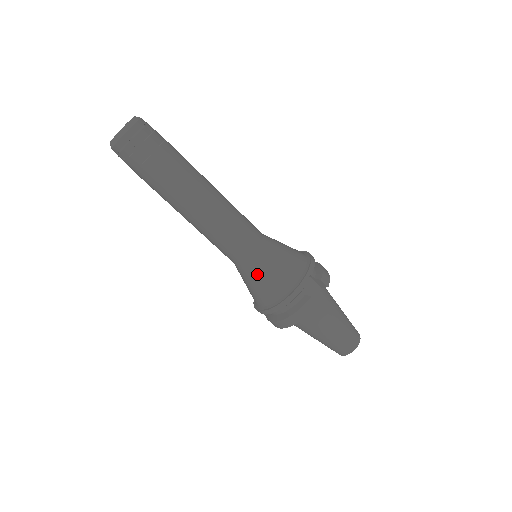
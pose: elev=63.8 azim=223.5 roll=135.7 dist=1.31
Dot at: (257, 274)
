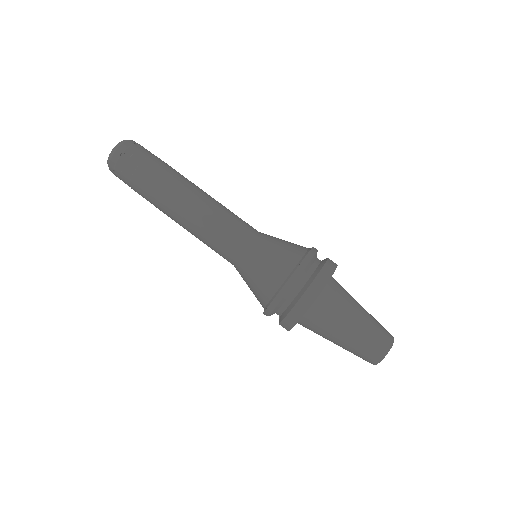
Dot at: (270, 244)
